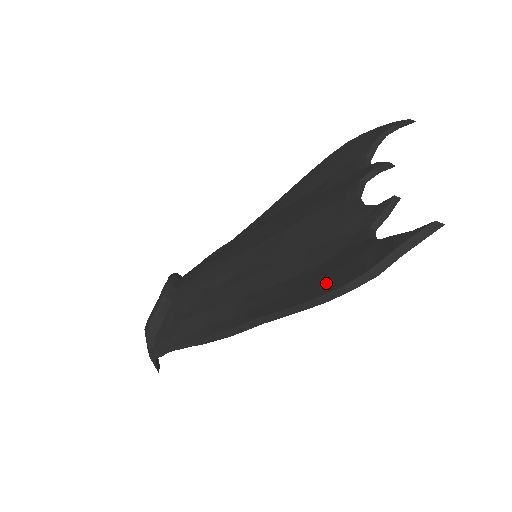
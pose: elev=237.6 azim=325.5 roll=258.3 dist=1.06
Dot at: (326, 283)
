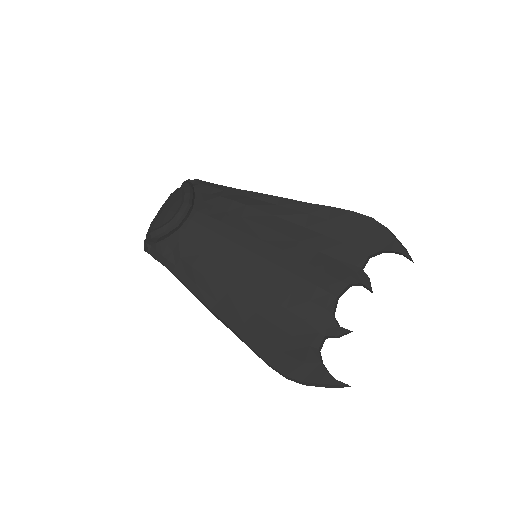
Dot at: (280, 359)
